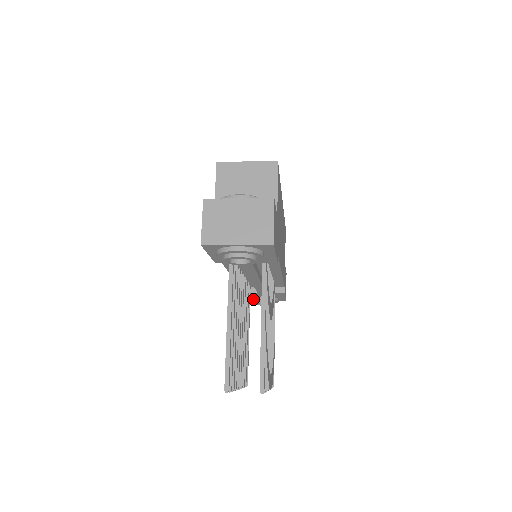
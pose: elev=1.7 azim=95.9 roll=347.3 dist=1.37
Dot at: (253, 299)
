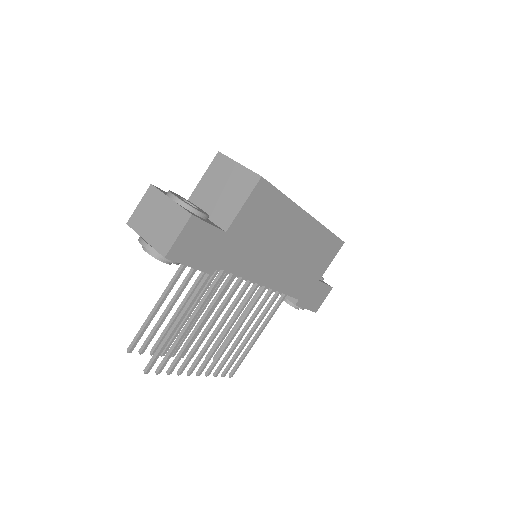
Dot at: occluded
